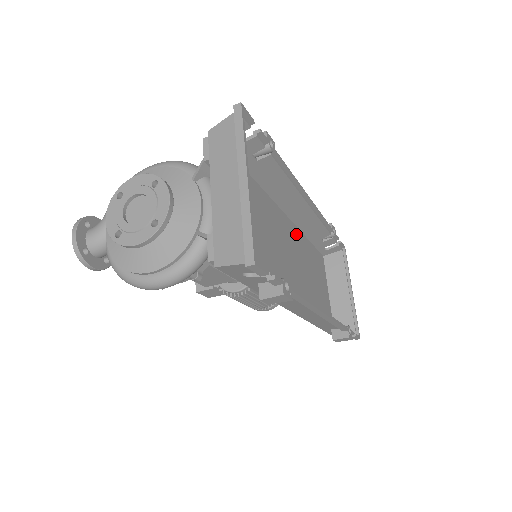
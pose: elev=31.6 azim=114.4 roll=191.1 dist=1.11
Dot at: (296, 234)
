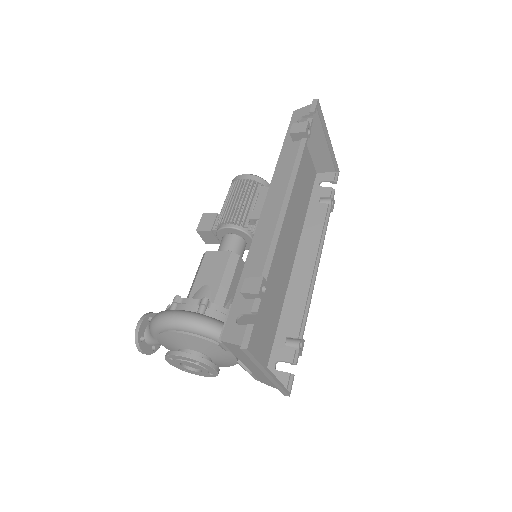
Dot at: occluded
